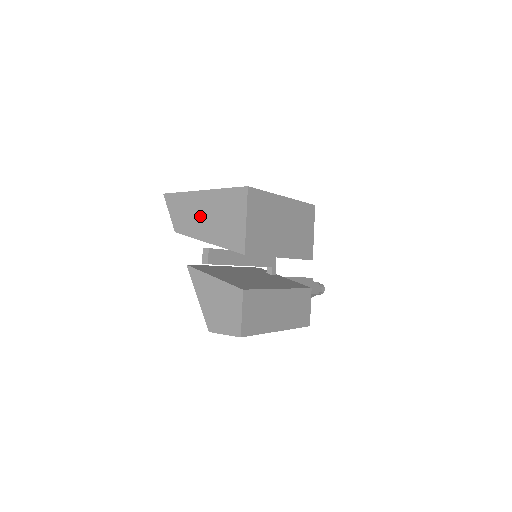
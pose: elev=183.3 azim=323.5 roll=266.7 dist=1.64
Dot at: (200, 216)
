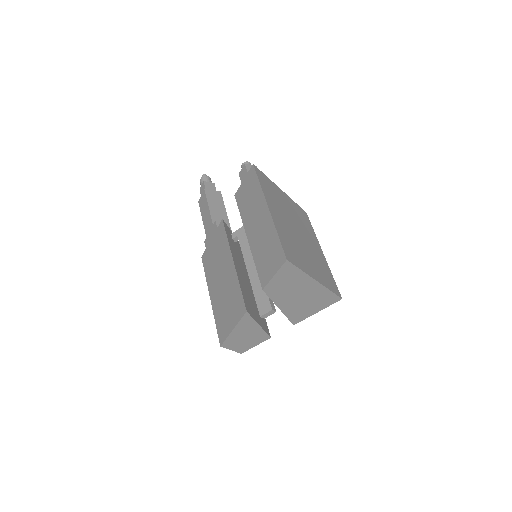
Dot at: (295, 294)
